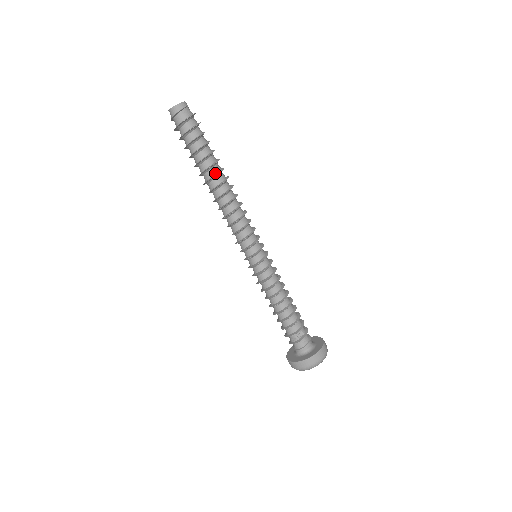
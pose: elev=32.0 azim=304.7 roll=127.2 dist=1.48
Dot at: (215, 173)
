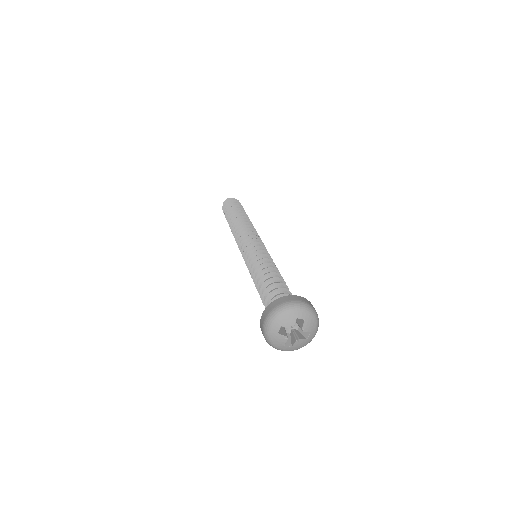
Dot at: (236, 216)
